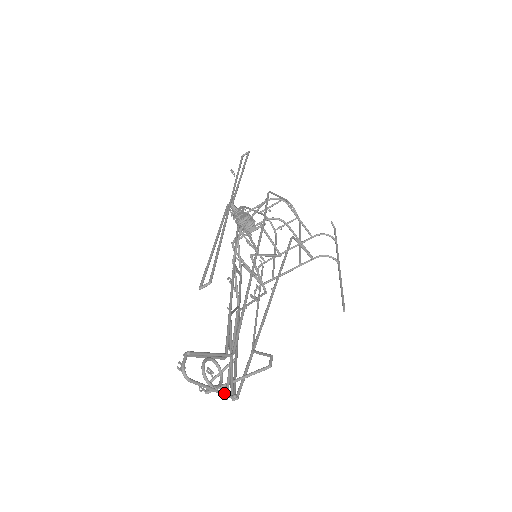
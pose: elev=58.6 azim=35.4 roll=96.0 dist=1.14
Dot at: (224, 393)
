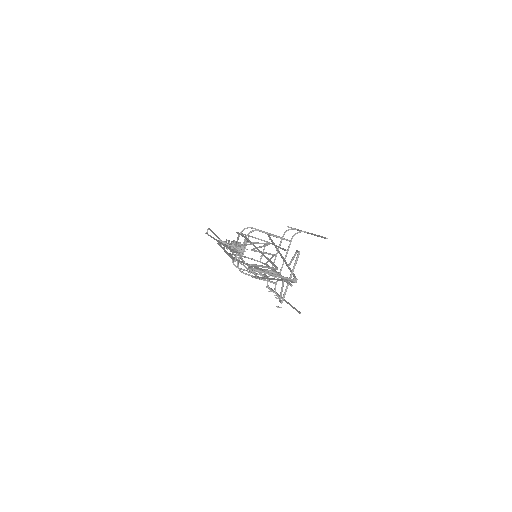
Dot at: (286, 277)
